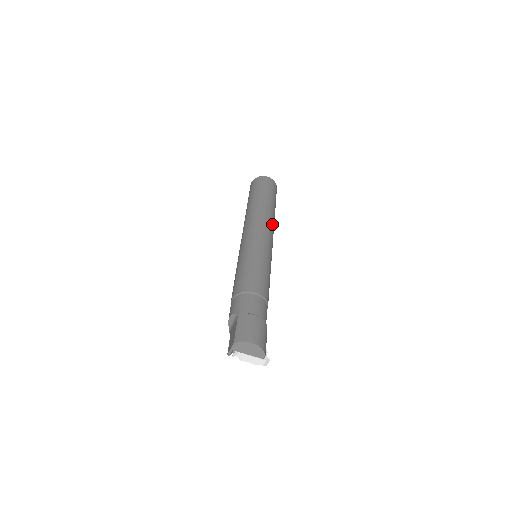
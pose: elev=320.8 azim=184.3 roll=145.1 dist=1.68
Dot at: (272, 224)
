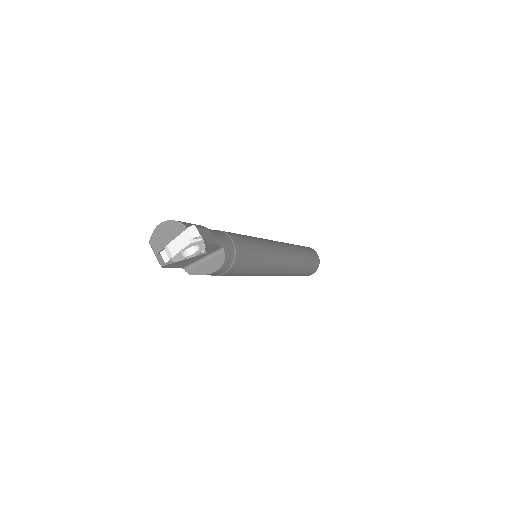
Dot at: occluded
